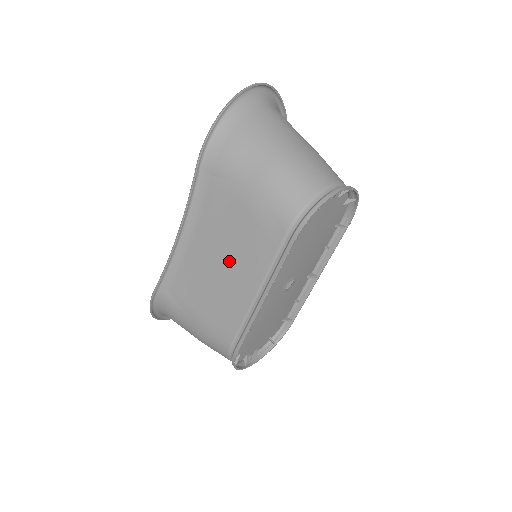
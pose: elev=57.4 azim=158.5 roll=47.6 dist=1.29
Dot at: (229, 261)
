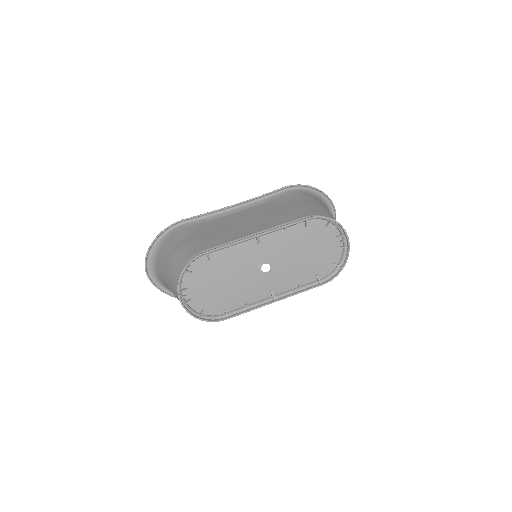
Dot at: (254, 221)
